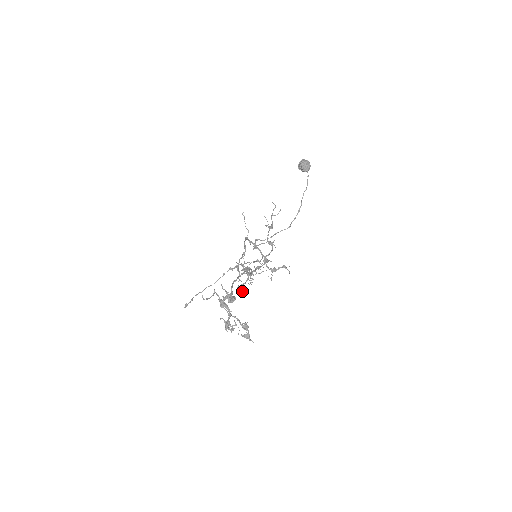
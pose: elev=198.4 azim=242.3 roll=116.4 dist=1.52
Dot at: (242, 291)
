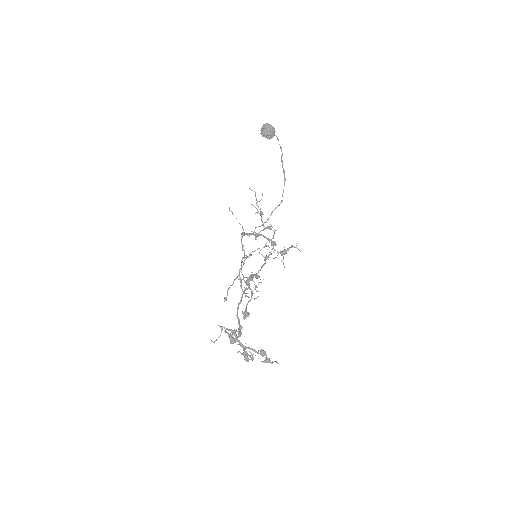
Dot at: (248, 316)
